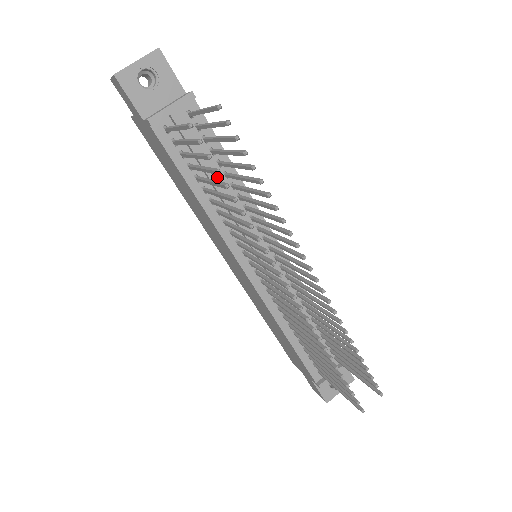
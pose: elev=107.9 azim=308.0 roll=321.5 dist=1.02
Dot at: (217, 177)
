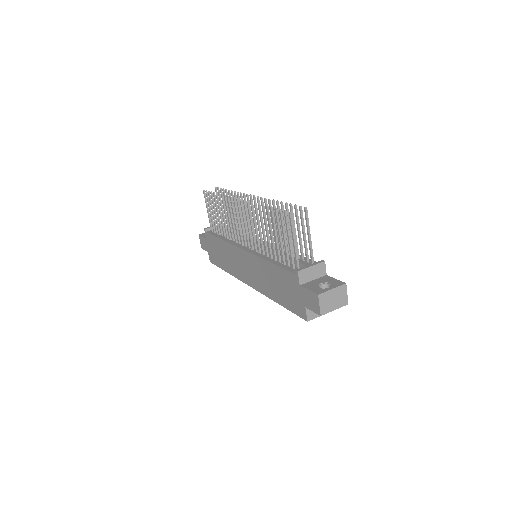
Dot at: occluded
